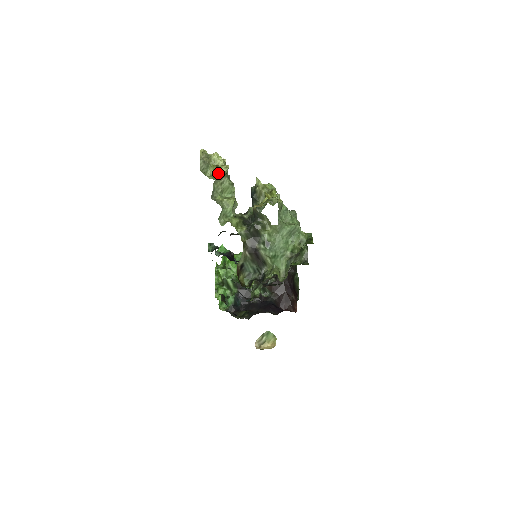
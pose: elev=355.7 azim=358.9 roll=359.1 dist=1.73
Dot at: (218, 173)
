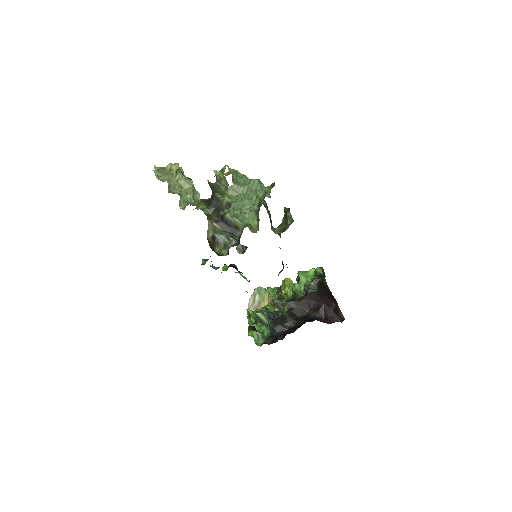
Dot at: (171, 172)
